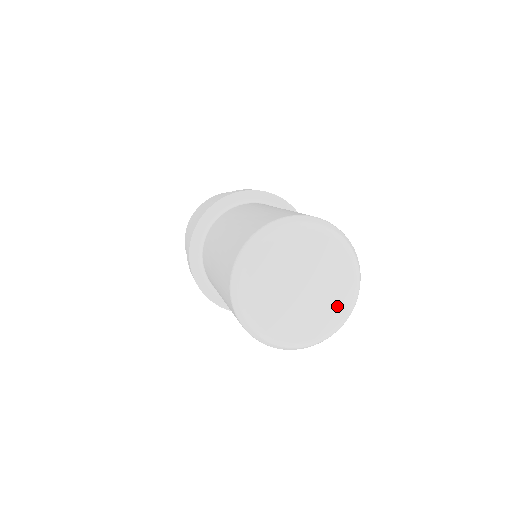
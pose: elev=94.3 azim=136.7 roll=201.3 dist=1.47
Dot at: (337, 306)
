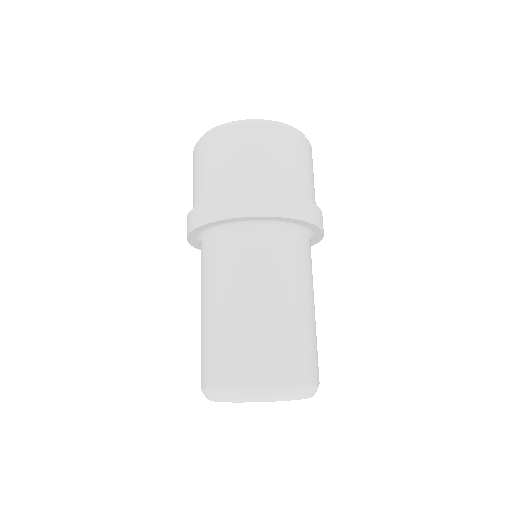
Dot at: occluded
